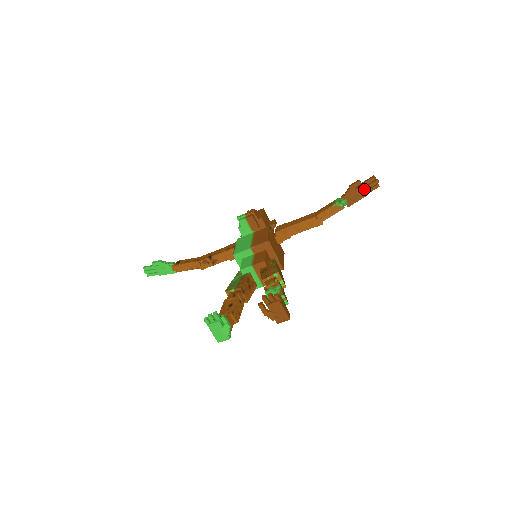
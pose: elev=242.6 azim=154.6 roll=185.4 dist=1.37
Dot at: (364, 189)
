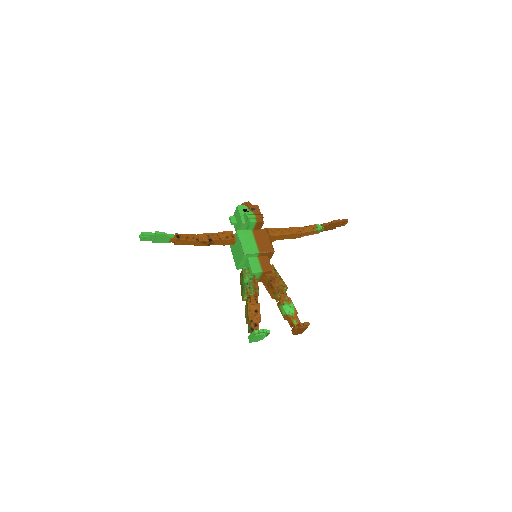
Dot at: (337, 225)
